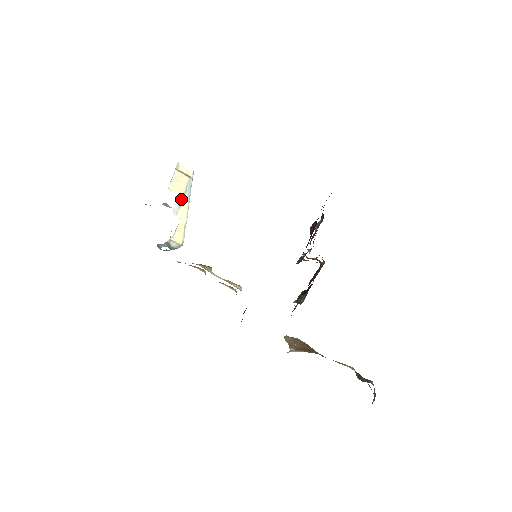
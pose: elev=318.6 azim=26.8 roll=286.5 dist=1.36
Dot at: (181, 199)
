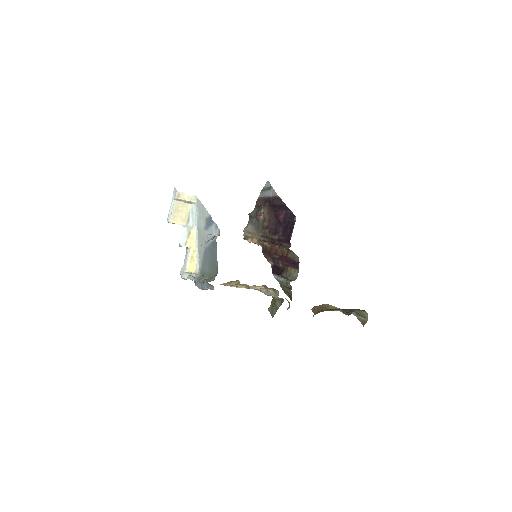
Dot at: (187, 228)
